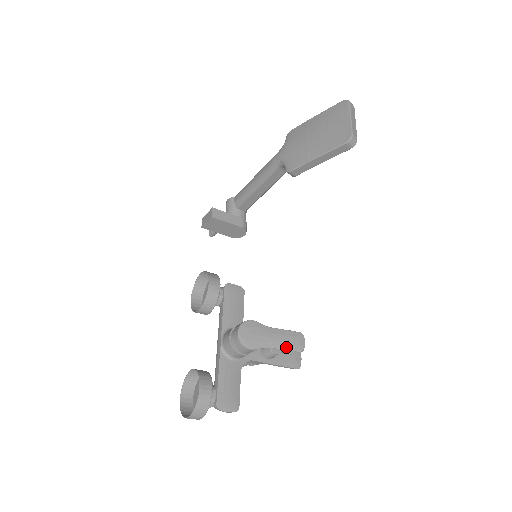
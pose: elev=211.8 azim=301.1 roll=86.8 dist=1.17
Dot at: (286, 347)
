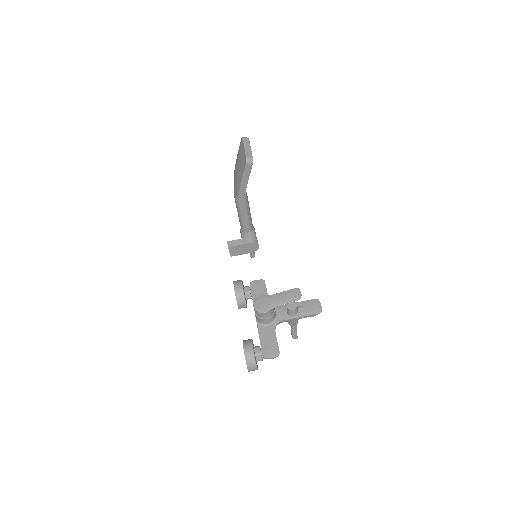
Dot at: (288, 301)
